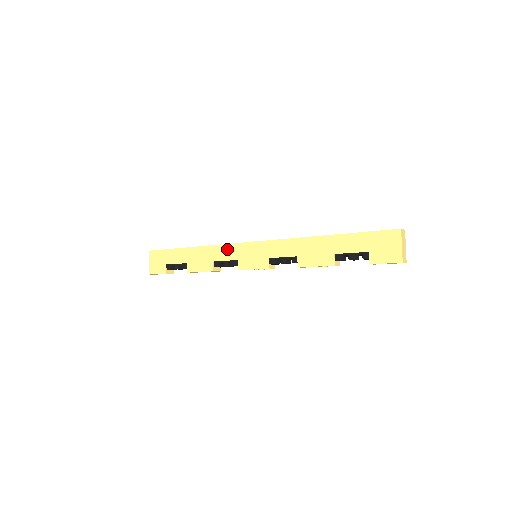
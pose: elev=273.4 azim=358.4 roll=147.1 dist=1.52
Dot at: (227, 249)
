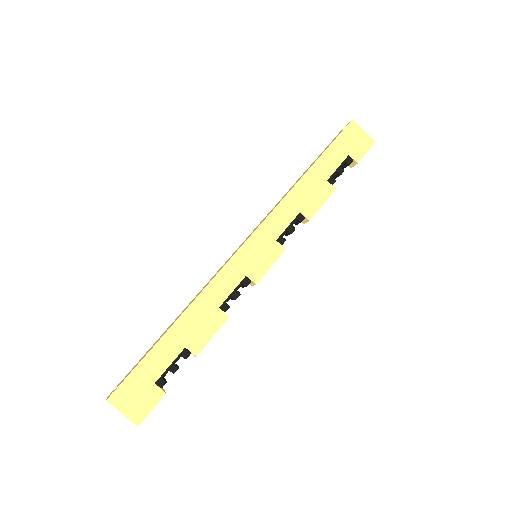
Dot at: (223, 278)
